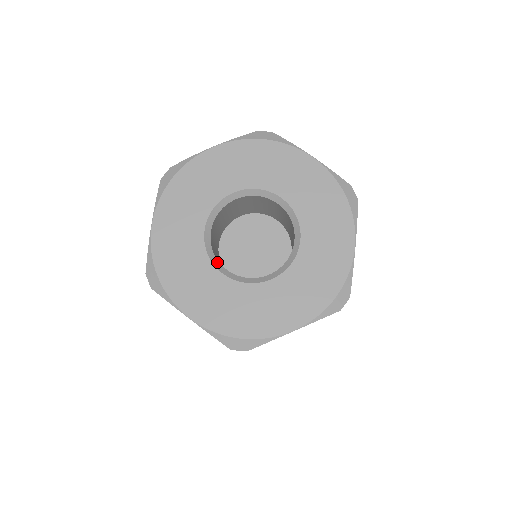
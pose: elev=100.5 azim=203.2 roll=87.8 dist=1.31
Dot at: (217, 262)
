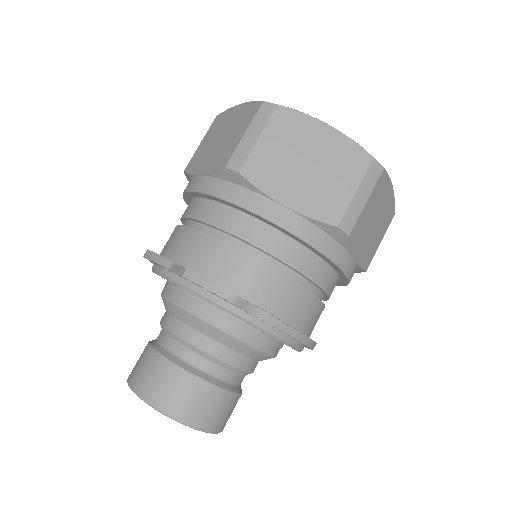
Dot at: occluded
